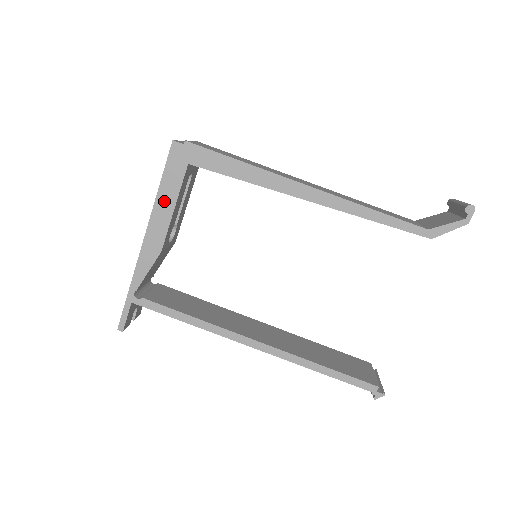
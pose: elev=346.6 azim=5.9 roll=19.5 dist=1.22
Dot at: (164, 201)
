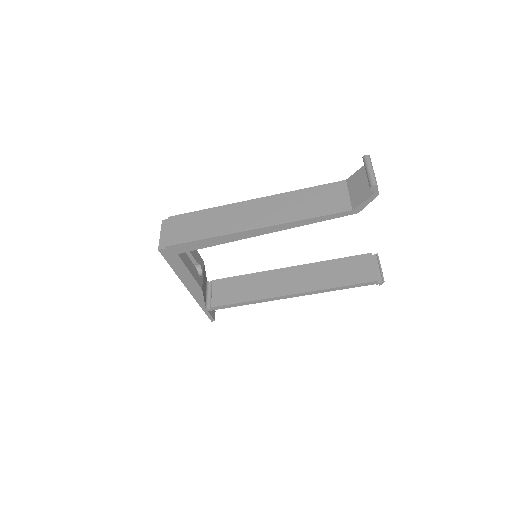
Dot at: (181, 273)
